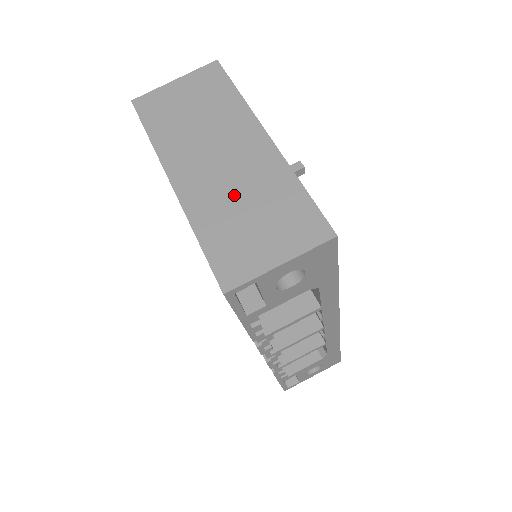
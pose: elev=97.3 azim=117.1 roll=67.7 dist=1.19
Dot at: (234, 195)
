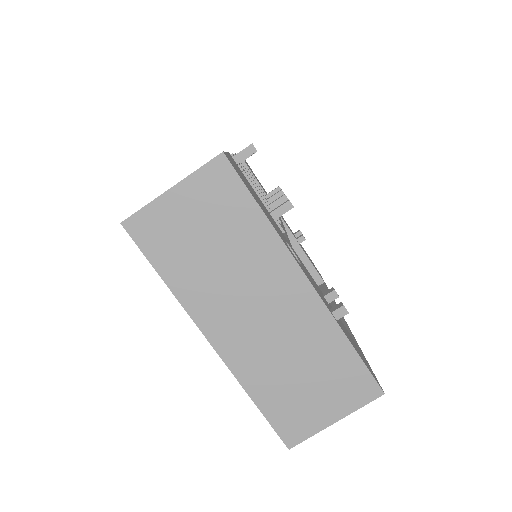
Dot at: (282, 356)
